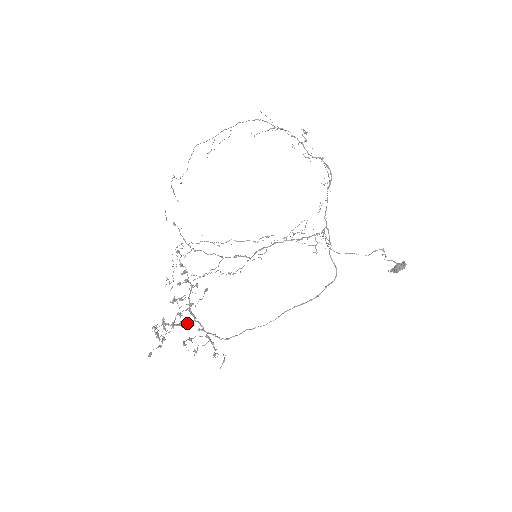
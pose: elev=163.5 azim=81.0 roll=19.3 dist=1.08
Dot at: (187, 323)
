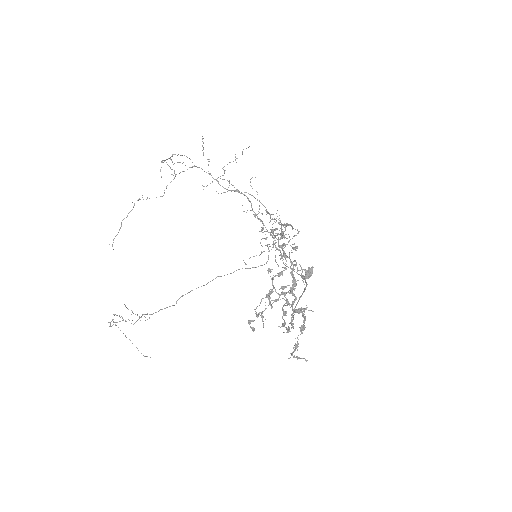
Dot at: (292, 289)
